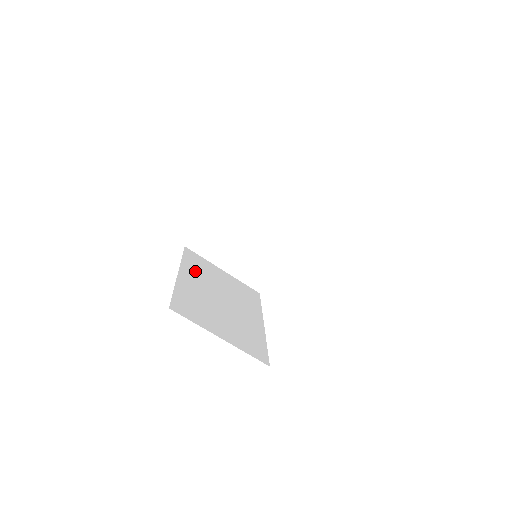
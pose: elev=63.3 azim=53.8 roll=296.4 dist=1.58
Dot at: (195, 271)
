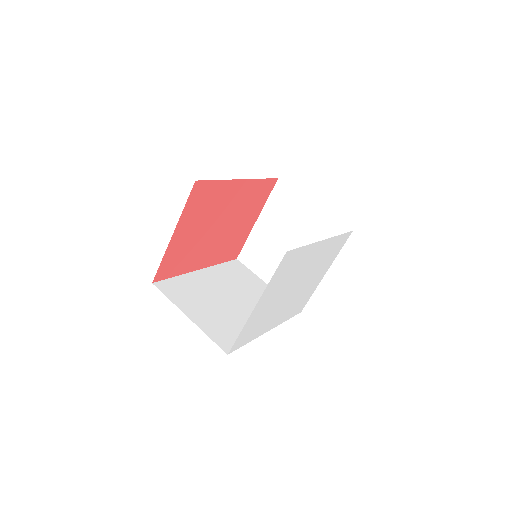
Dot at: (224, 274)
